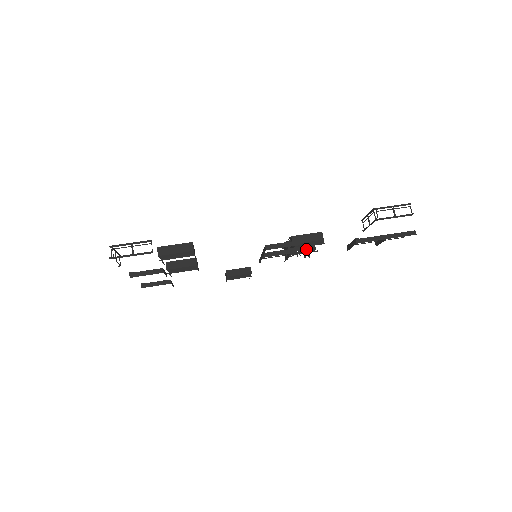
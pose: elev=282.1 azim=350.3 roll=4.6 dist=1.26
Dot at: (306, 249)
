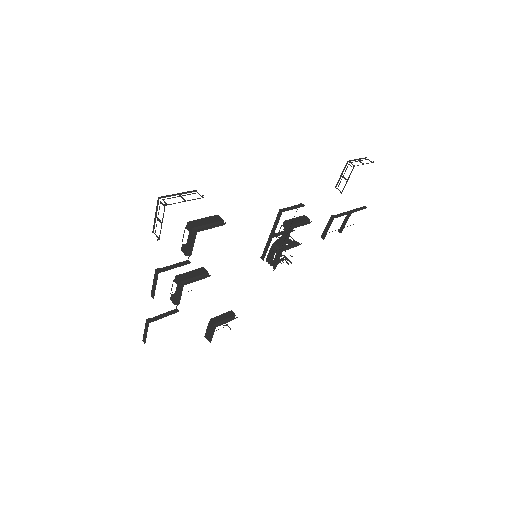
Dot at: (292, 246)
